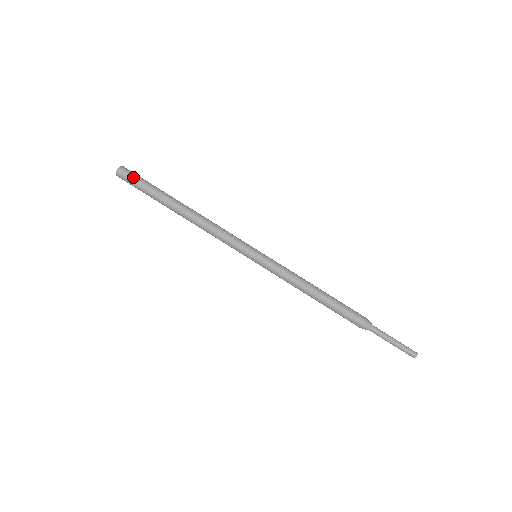
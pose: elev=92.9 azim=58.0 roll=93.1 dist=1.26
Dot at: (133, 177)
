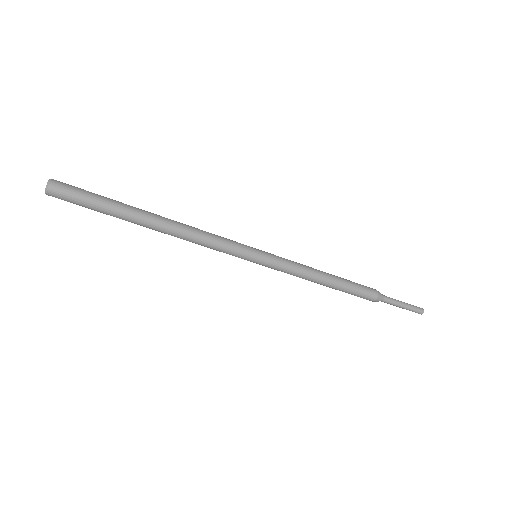
Dot at: (73, 196)
